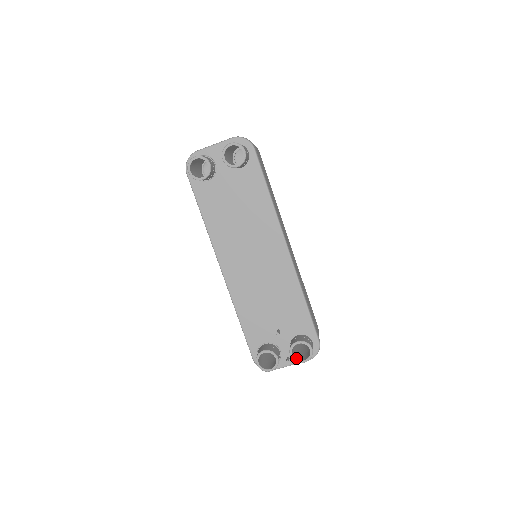
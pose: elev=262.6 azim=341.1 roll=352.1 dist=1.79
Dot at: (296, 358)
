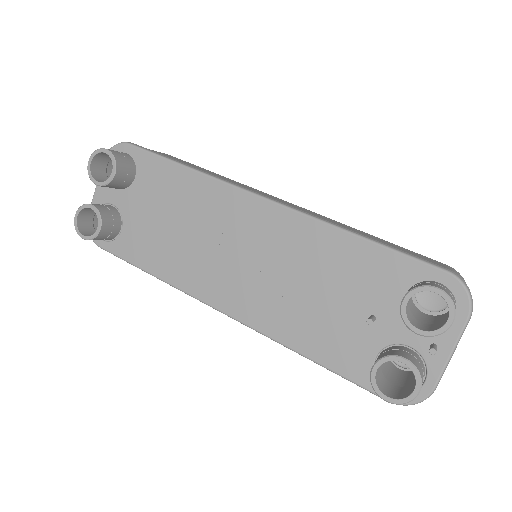
Dot at: (432, 330)
